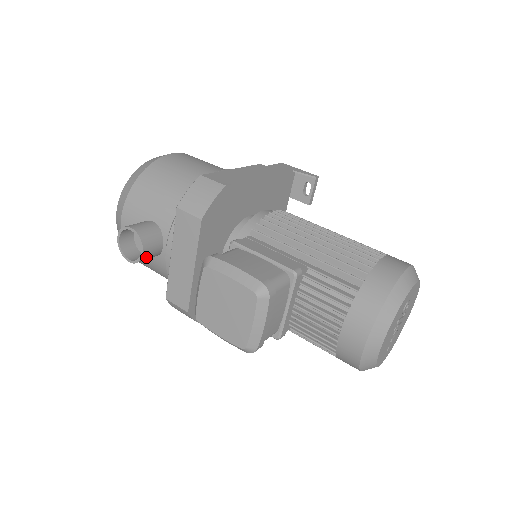
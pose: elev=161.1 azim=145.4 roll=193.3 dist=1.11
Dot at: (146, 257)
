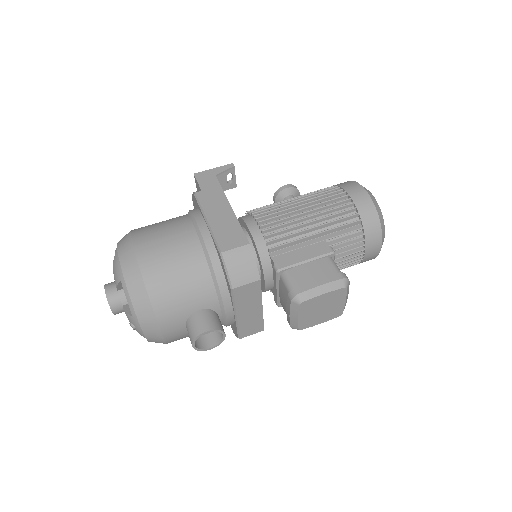
Dot at: (222, 334)
